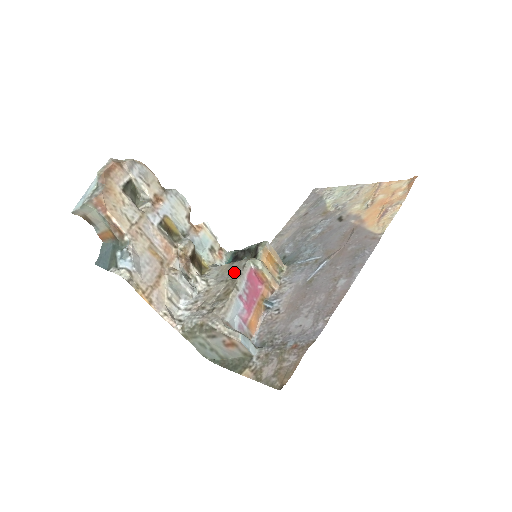
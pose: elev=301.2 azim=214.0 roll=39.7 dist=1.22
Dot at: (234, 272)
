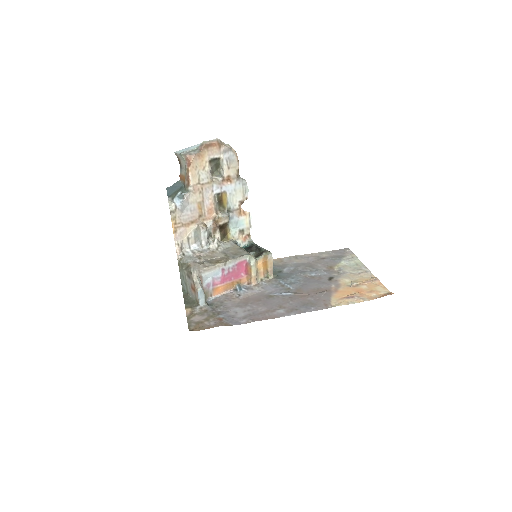
Dot at: (234, 254)
